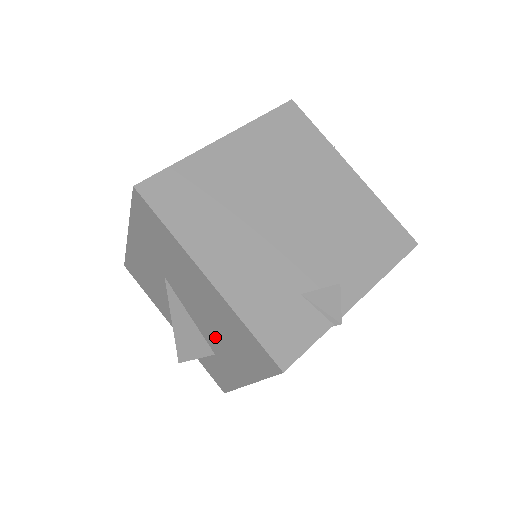
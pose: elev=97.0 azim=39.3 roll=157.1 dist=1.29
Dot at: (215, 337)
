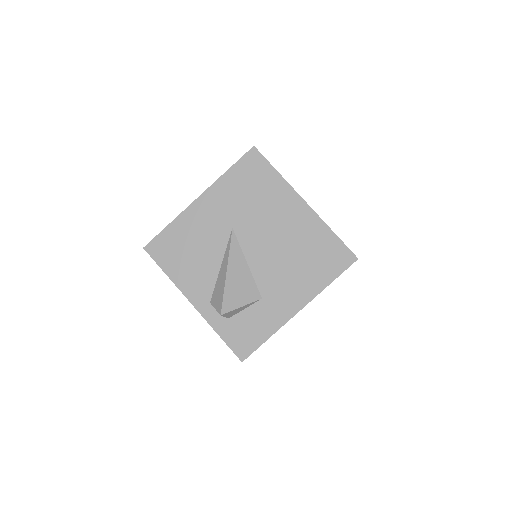
Dot at: (278, 270)
